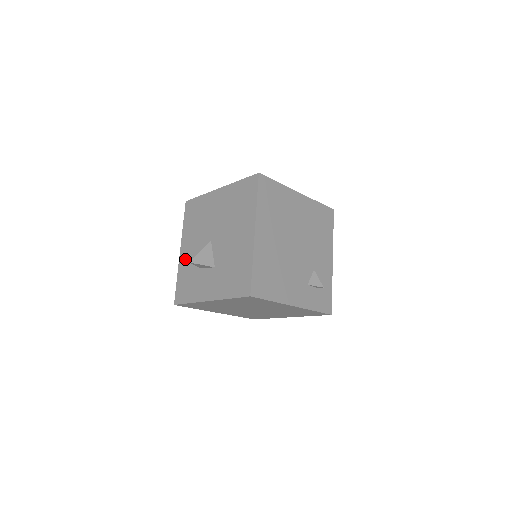
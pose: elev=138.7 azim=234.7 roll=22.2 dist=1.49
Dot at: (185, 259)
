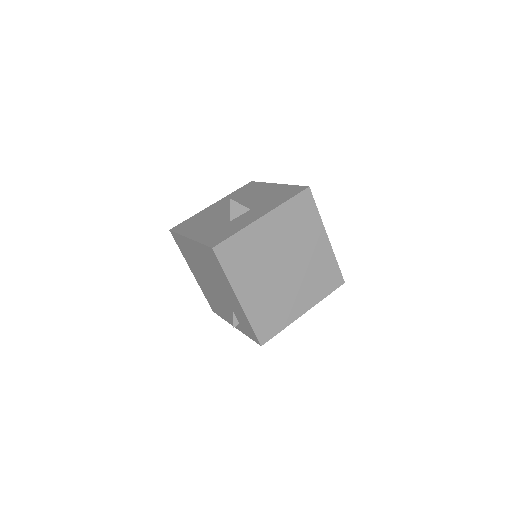
Dot at: (202, 233)
